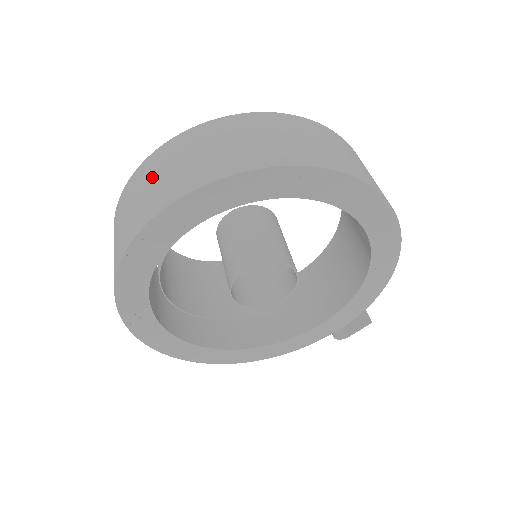
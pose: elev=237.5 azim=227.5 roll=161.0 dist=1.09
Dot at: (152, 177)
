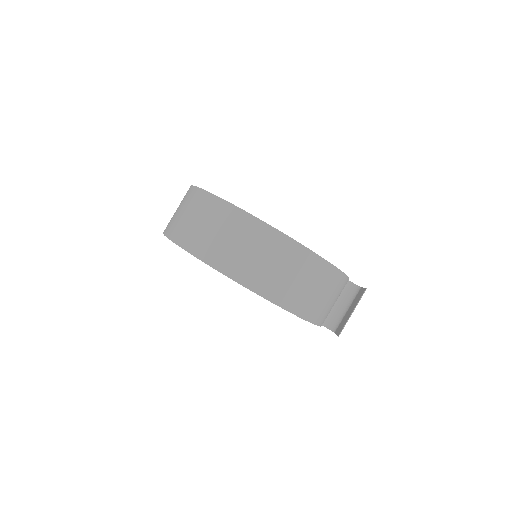
Dot at: occluded
